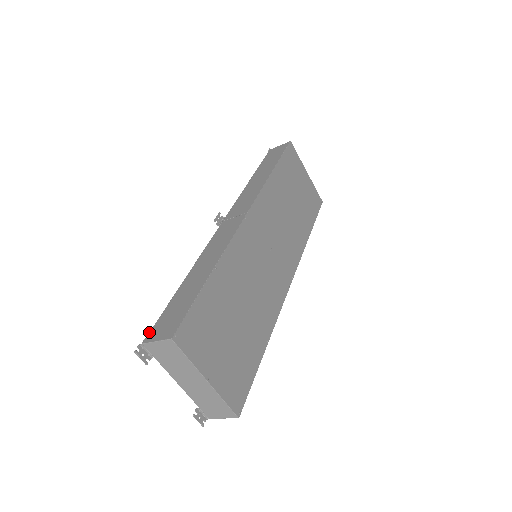
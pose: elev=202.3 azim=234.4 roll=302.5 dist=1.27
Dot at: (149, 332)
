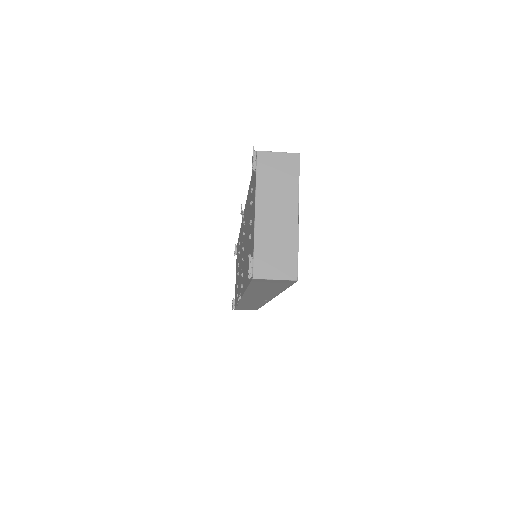
Dot at: occluded
